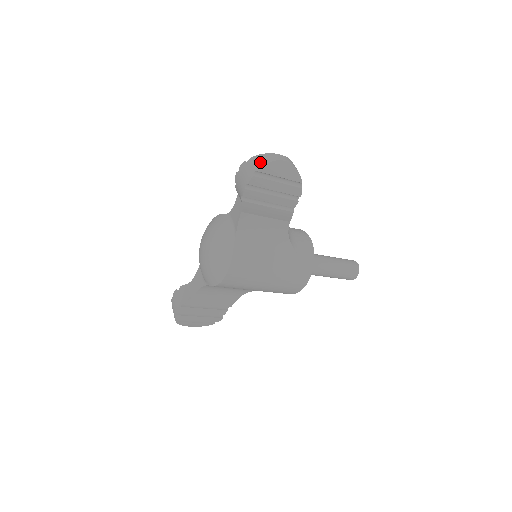
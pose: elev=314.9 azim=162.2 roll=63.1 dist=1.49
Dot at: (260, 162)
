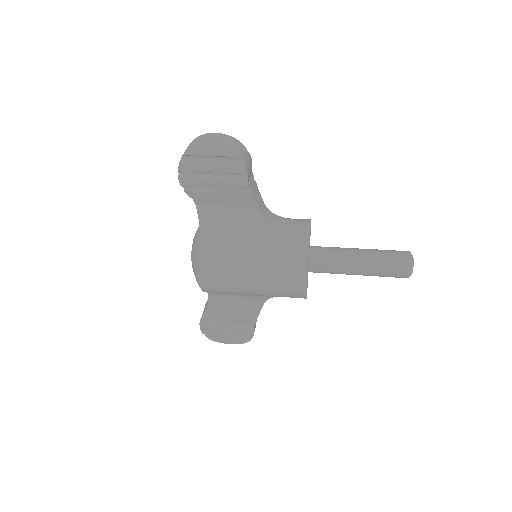
Dot at: (188, 146)
